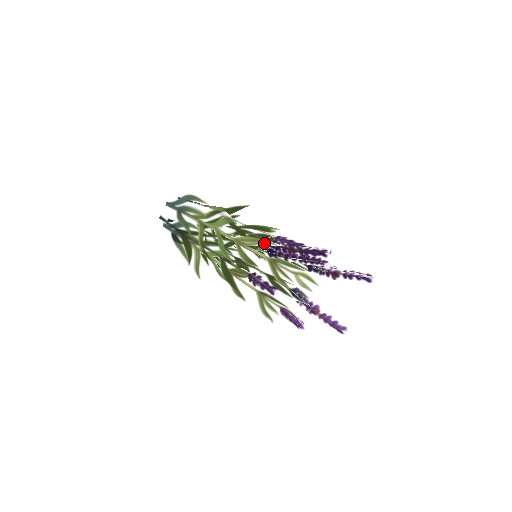
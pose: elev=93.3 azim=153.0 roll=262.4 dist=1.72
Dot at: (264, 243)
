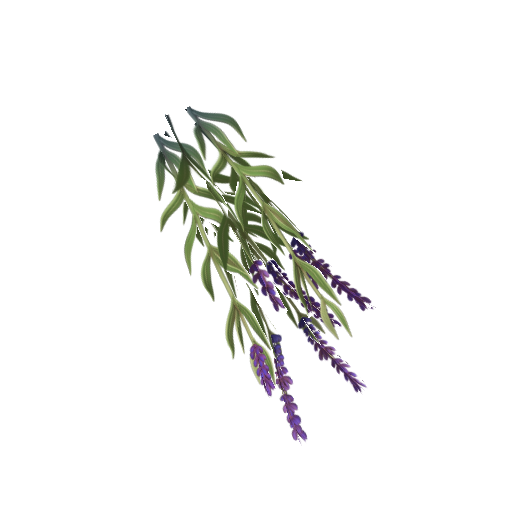
Dot at: (298, 236)
